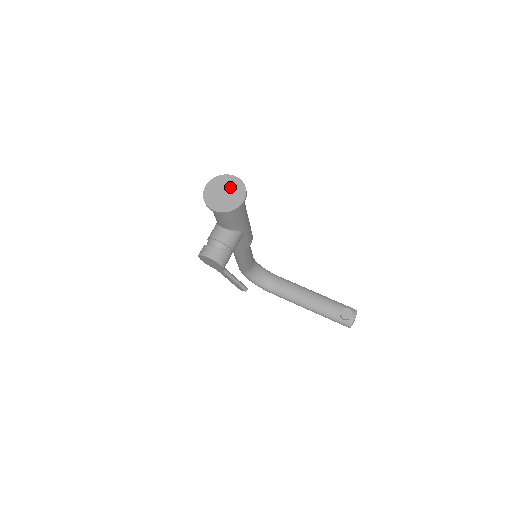
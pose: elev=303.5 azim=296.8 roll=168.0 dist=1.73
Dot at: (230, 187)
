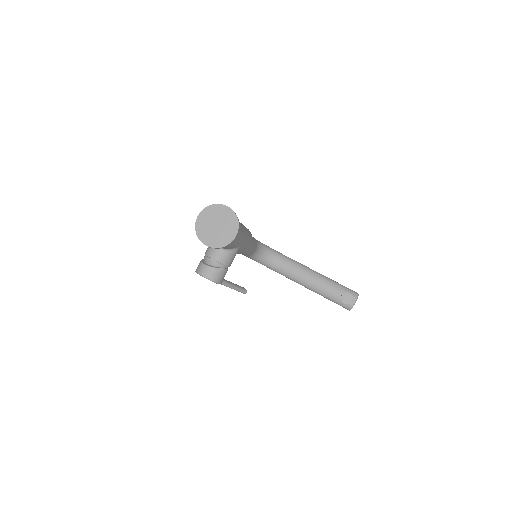
Dot at: (222, 219)
